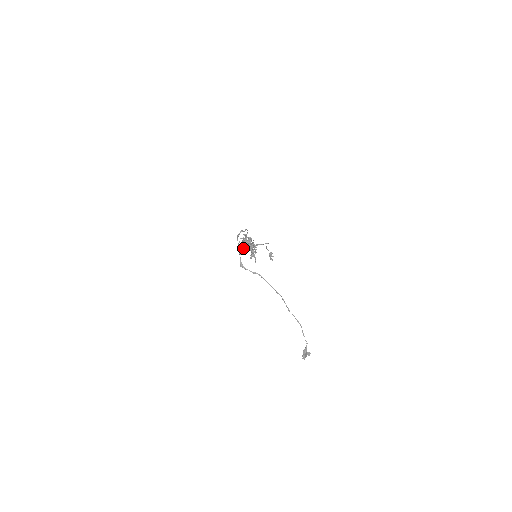
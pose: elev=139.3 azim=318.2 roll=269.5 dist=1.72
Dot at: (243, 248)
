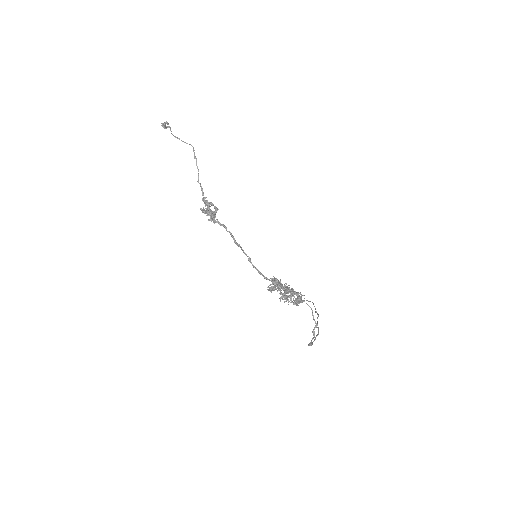
Dot at: (272, 290)
